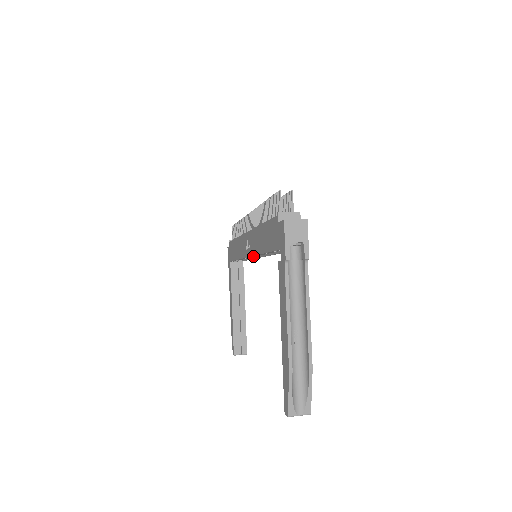
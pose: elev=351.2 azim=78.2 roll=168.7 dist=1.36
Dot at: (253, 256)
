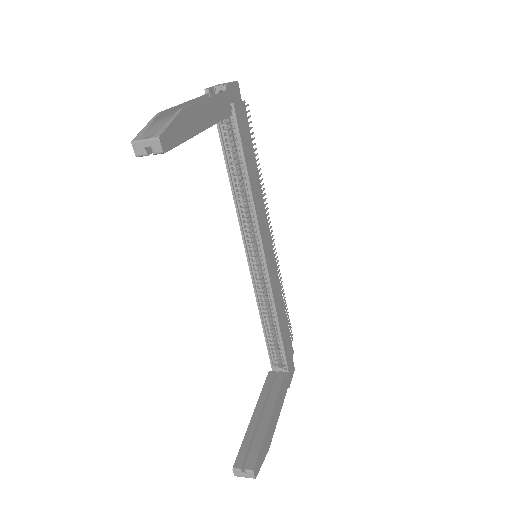
Dot at: (266, 285)
